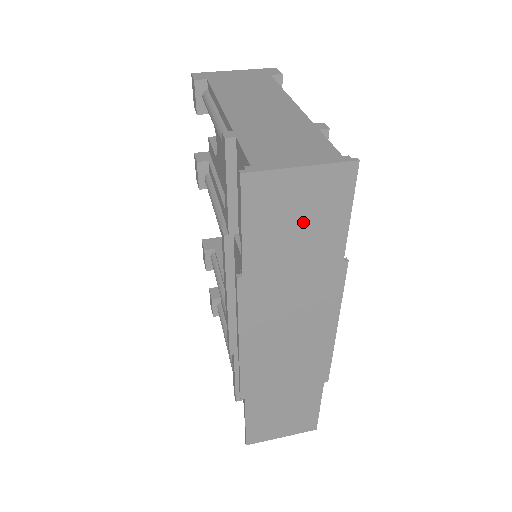
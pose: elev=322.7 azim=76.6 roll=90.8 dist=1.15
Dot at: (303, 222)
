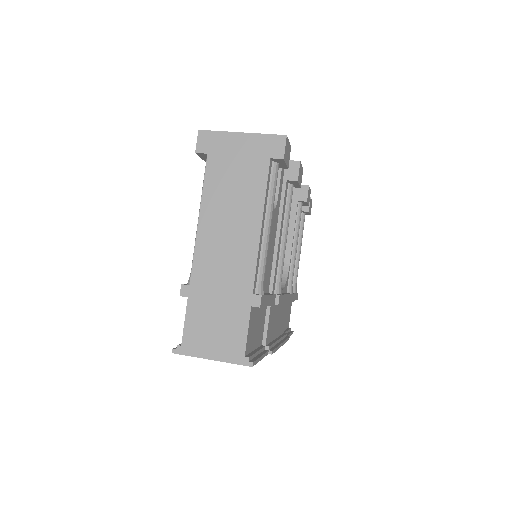
Dot at: occluded
